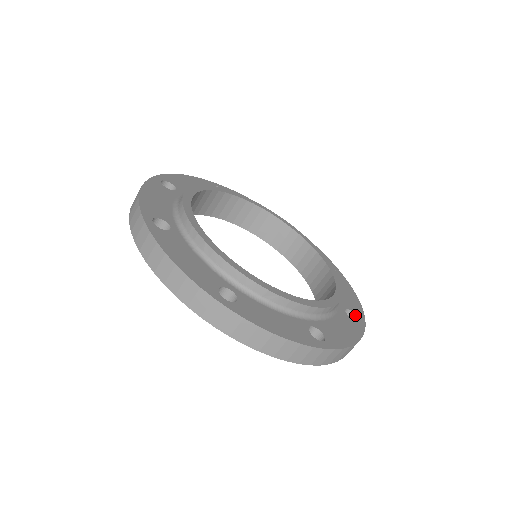
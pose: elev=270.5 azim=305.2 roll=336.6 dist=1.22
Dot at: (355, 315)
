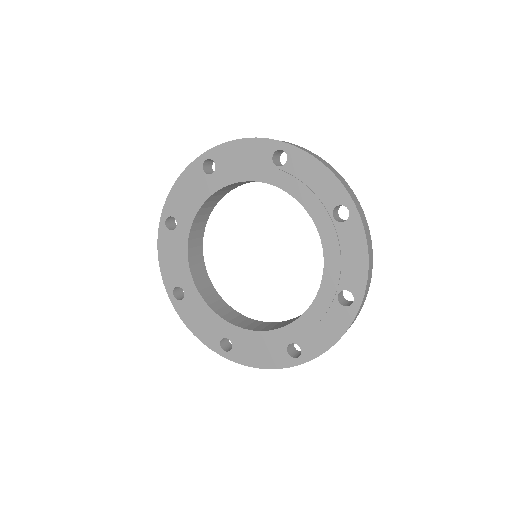
Dot at: (352, 301)
